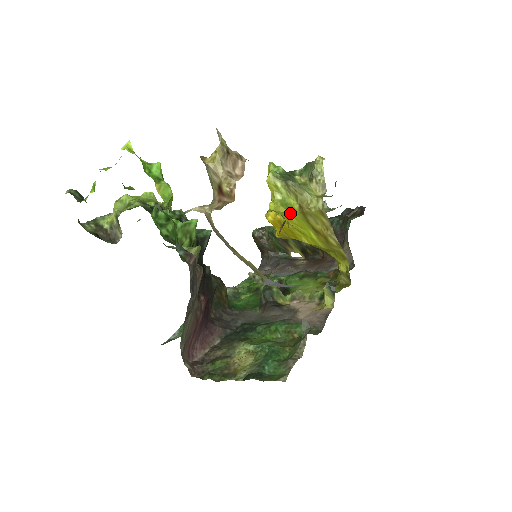
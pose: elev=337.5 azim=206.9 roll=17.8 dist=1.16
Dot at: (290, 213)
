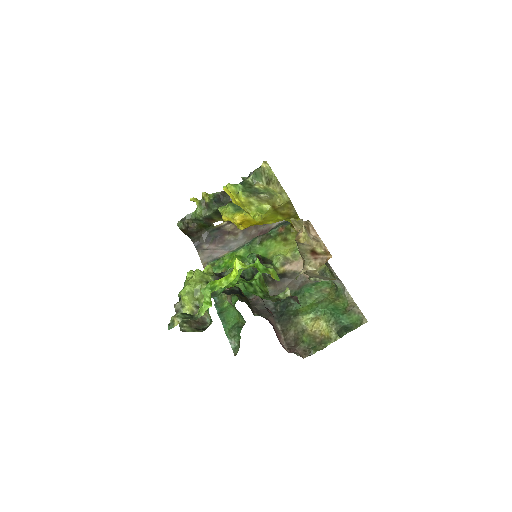
Dot at: (267, 215)
